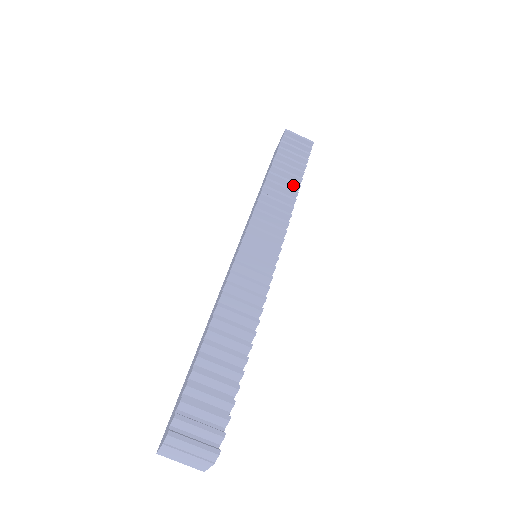
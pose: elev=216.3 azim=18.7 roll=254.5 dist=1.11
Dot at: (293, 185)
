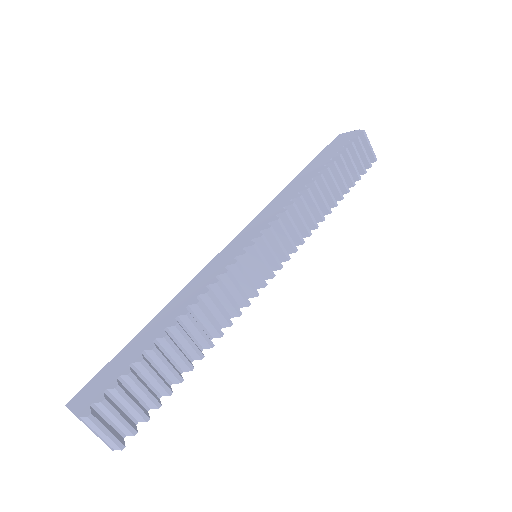
Dot at: (332, 200)
